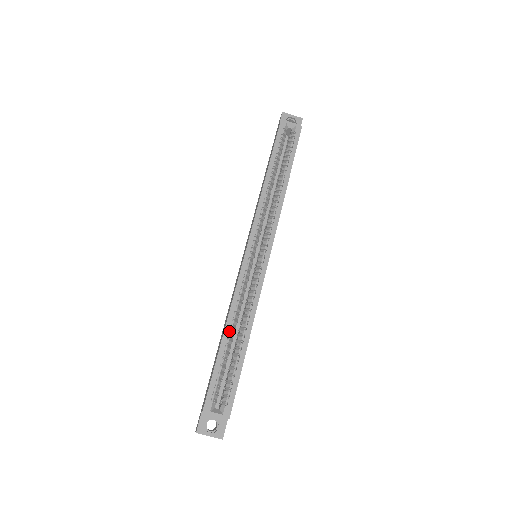
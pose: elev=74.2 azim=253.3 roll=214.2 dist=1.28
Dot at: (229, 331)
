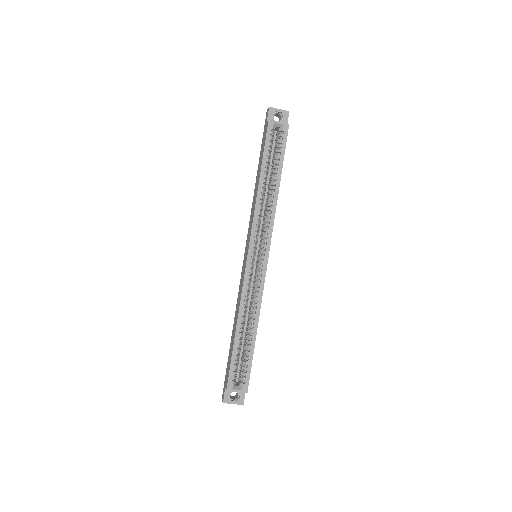
Dot at: (240, 326)
